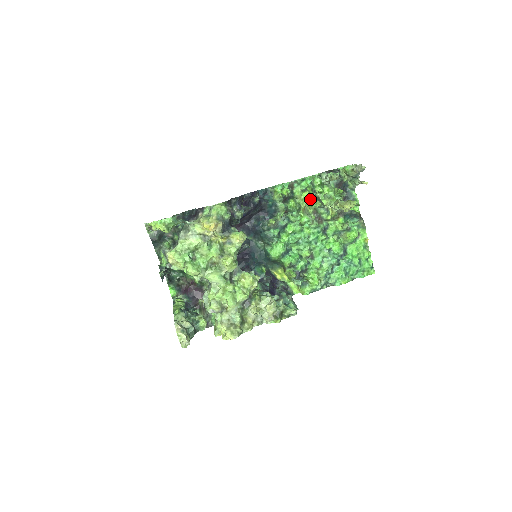
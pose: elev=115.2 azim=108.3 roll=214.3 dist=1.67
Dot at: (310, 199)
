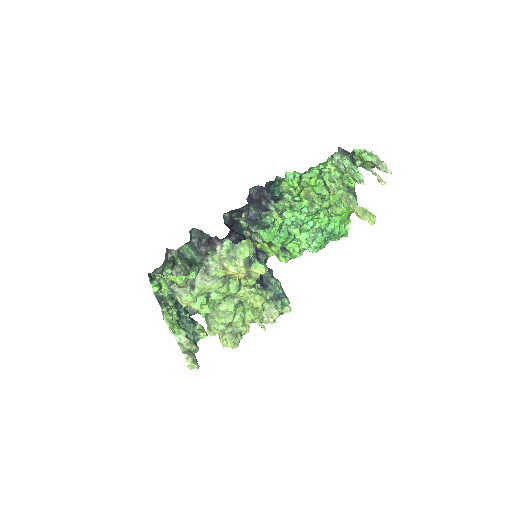
Dot at: (316, 184)
